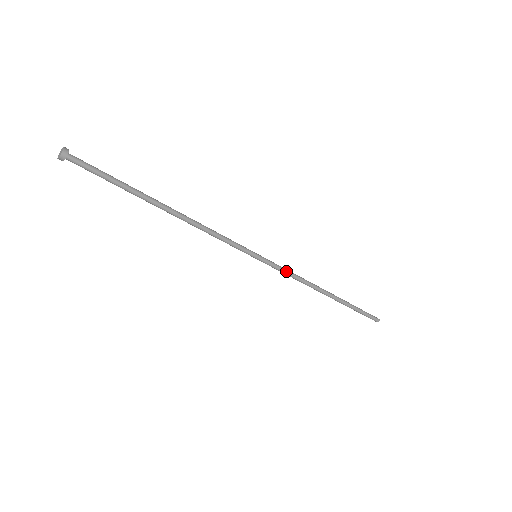
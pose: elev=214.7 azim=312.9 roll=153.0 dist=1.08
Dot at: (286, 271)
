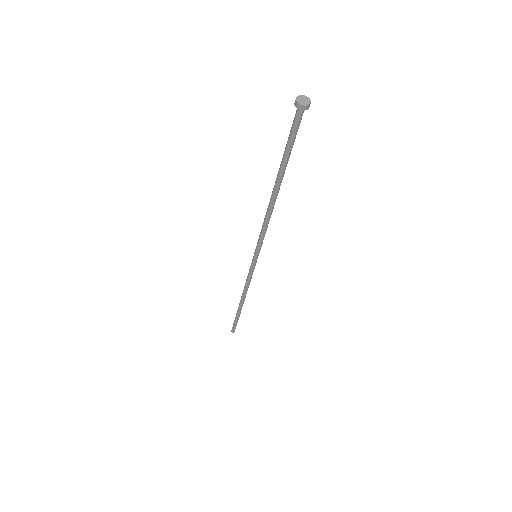
Dot at: occluded
